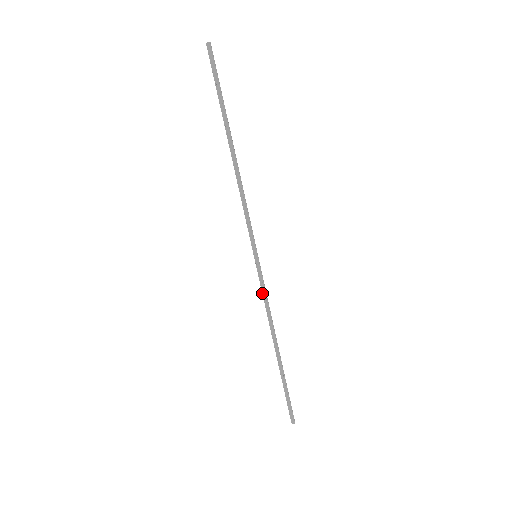
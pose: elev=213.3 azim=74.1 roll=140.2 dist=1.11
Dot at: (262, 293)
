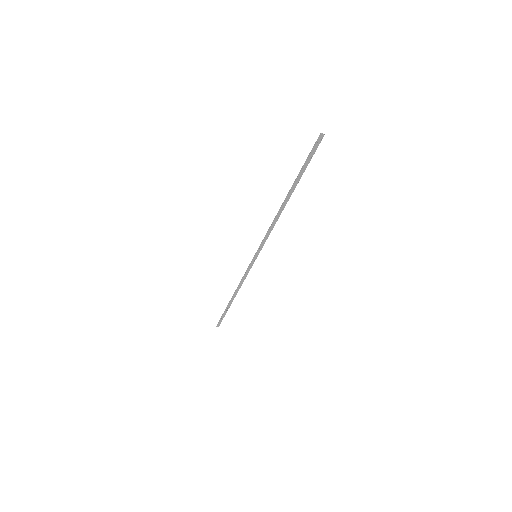
Dot at: (245, 273)
